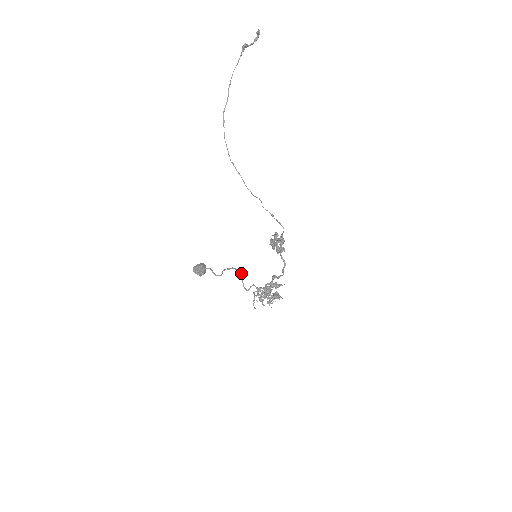
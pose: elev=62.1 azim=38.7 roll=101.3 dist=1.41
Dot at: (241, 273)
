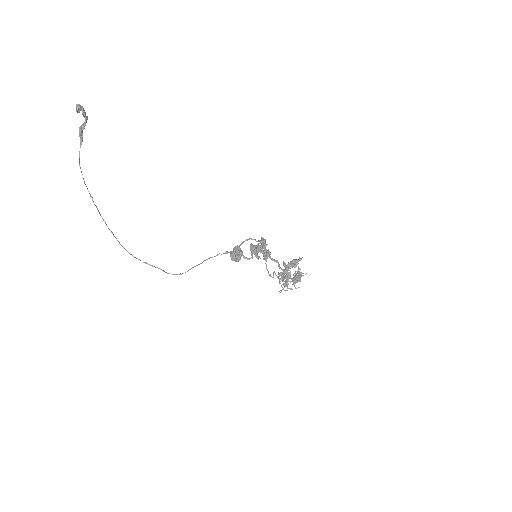
Dot at: occluded
